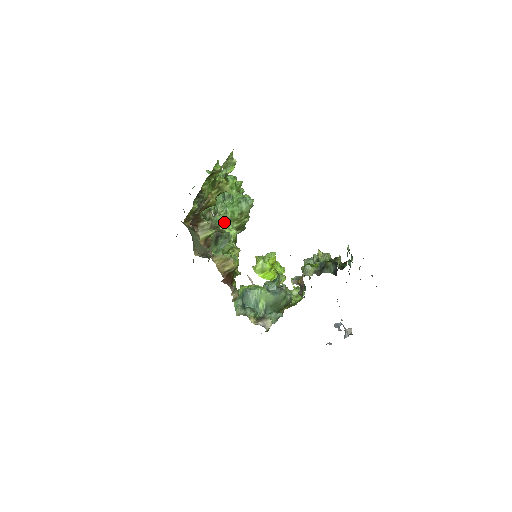
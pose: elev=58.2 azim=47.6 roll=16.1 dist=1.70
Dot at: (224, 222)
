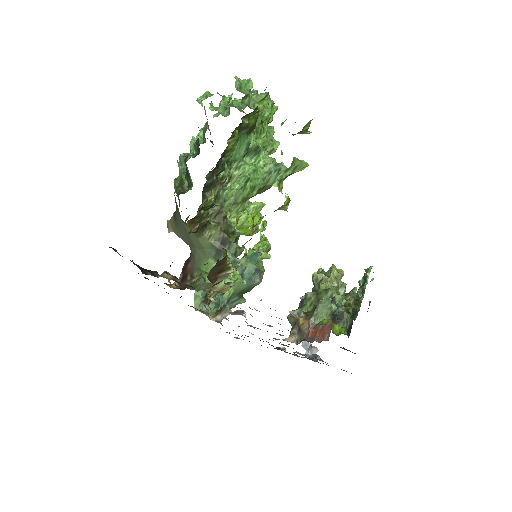
Dot at: (235, 203)
